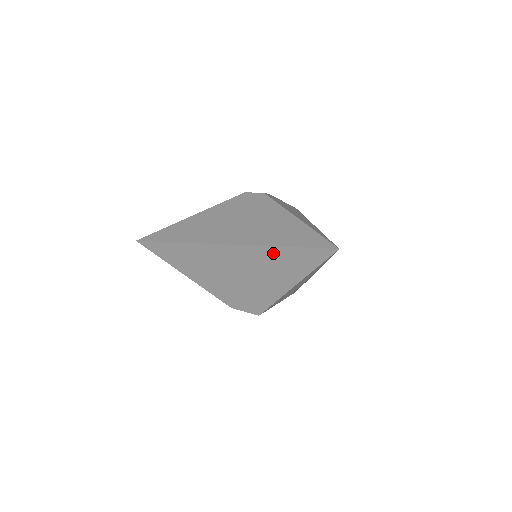
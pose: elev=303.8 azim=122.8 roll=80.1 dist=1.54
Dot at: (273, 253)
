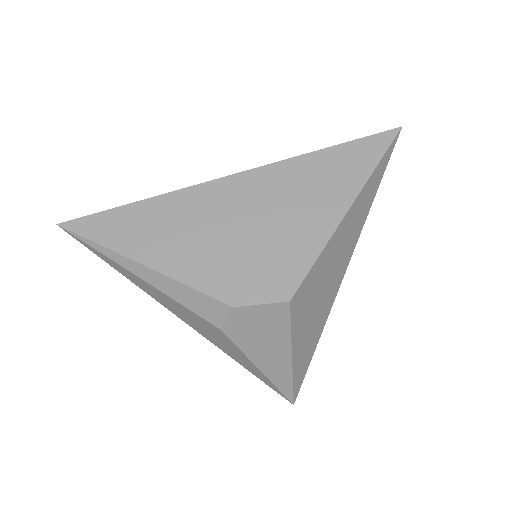
Dot at: (312, 163)
